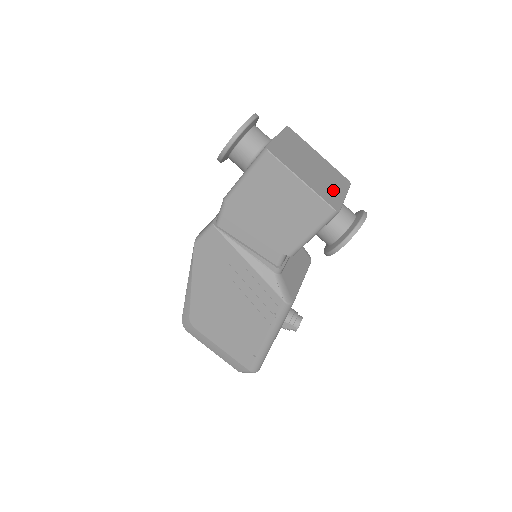
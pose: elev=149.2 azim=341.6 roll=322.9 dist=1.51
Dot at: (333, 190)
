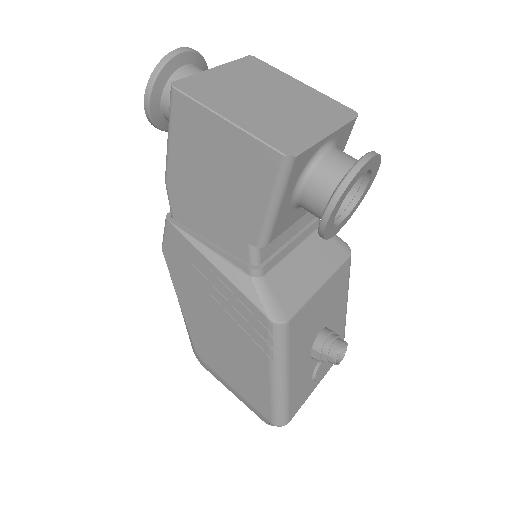
Dot at: (300, 126)
